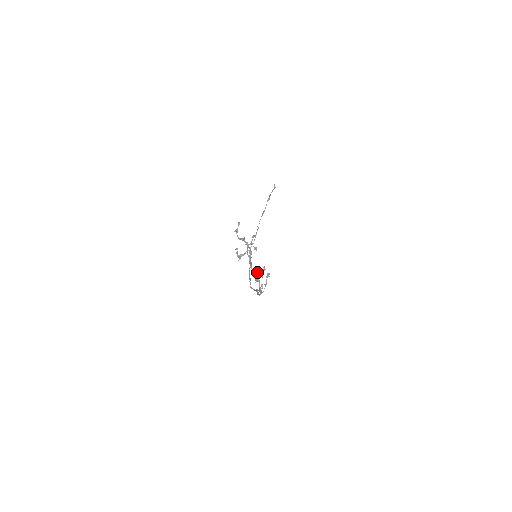
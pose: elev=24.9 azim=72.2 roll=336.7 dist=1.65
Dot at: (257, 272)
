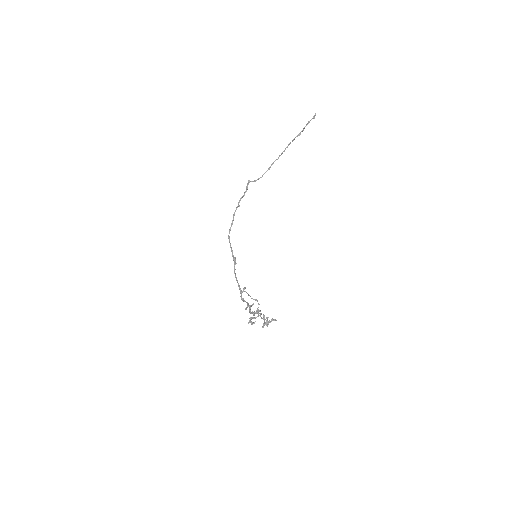
Dot at: occluded
